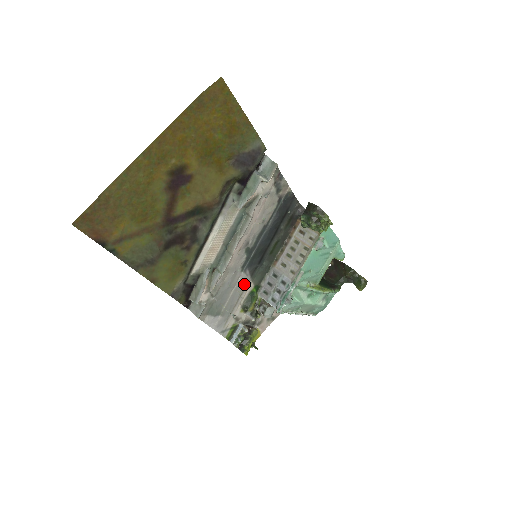
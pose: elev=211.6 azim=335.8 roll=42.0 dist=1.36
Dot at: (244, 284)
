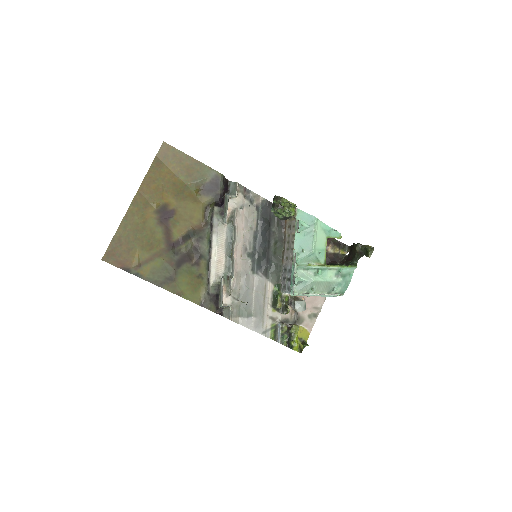
Dot at: (262, 285)
